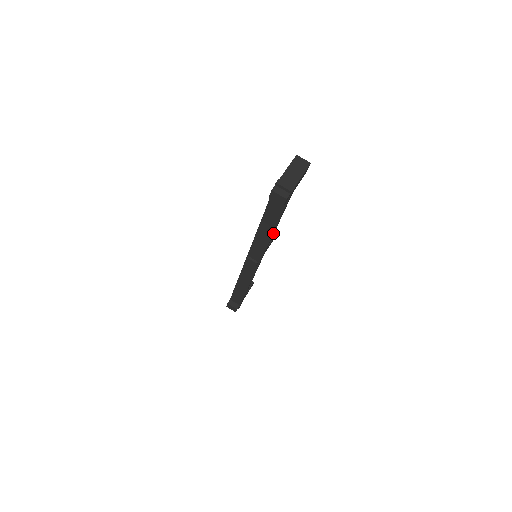
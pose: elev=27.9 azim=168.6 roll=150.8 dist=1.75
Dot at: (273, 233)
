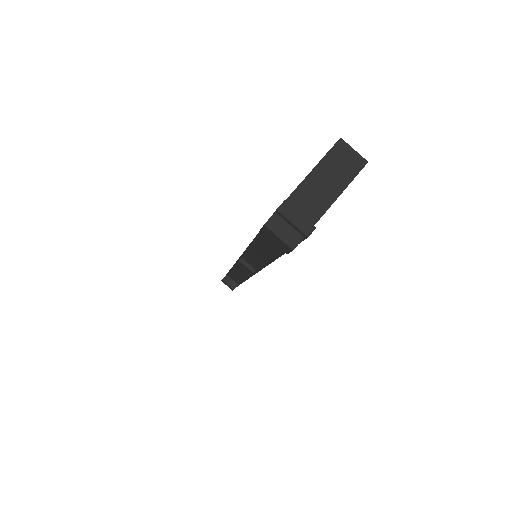
Dot at: occluded
